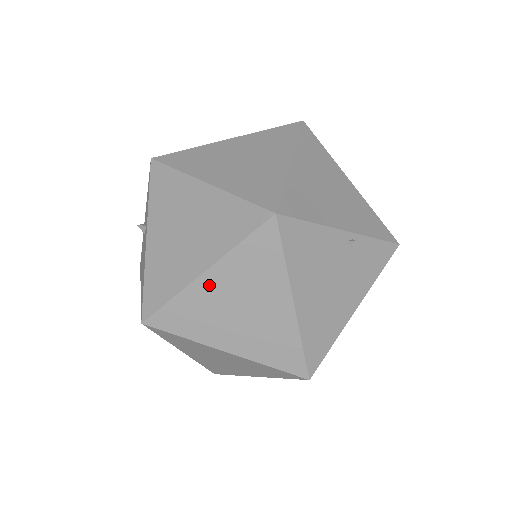
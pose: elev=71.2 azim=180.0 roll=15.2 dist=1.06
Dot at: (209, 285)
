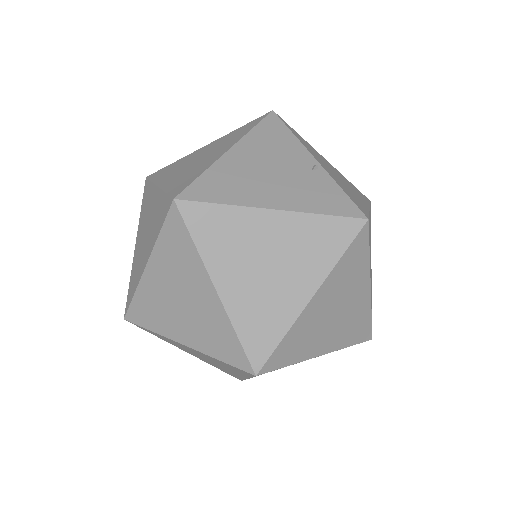
Dot at: (200, 151)
